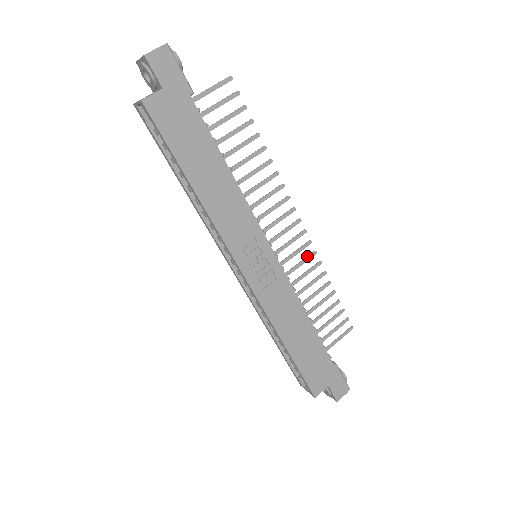
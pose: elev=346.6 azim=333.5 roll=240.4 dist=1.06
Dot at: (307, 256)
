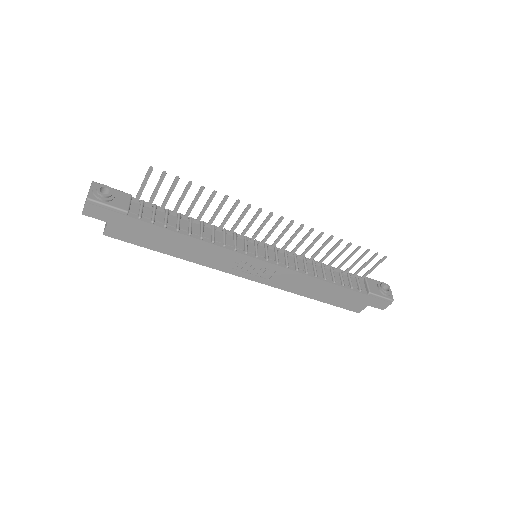
Dot at: (306, 234)
